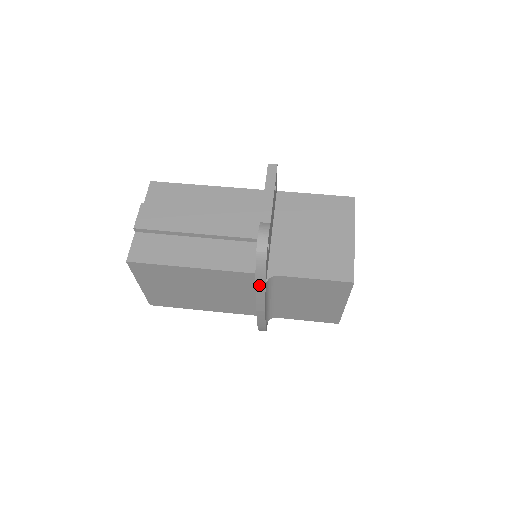
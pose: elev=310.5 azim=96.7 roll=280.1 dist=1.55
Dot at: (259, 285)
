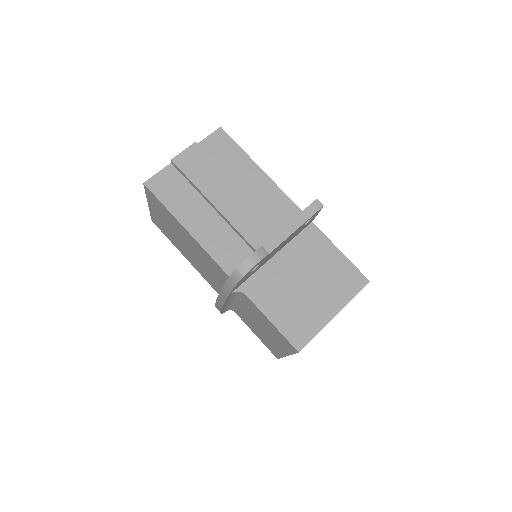
Dot at: (225, 290)
